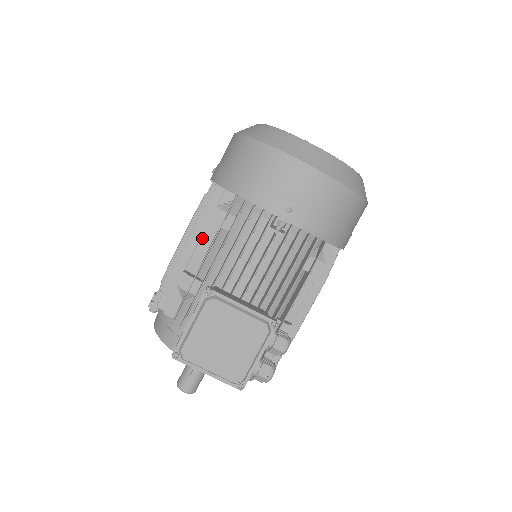
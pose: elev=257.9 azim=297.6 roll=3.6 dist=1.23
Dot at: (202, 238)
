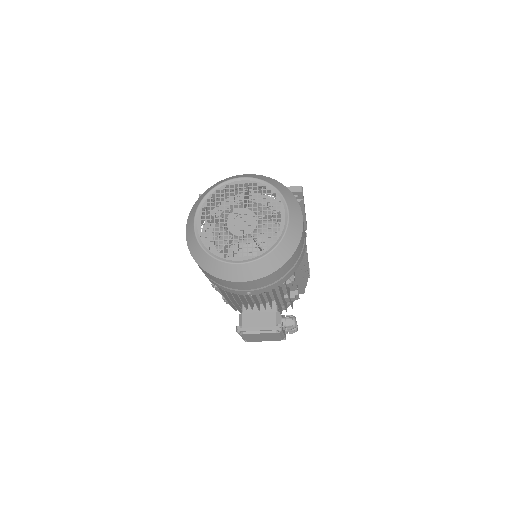
Dot at: occluded
